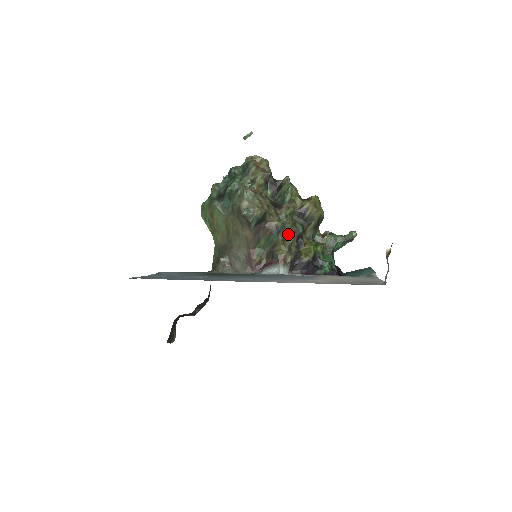
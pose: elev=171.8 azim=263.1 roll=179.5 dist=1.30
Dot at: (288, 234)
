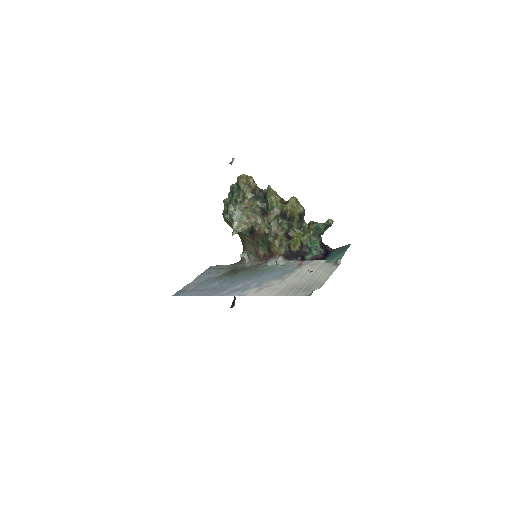
Dot at: (276, 235)
